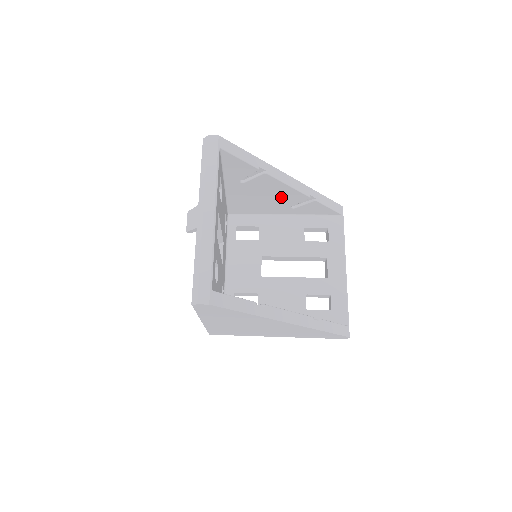
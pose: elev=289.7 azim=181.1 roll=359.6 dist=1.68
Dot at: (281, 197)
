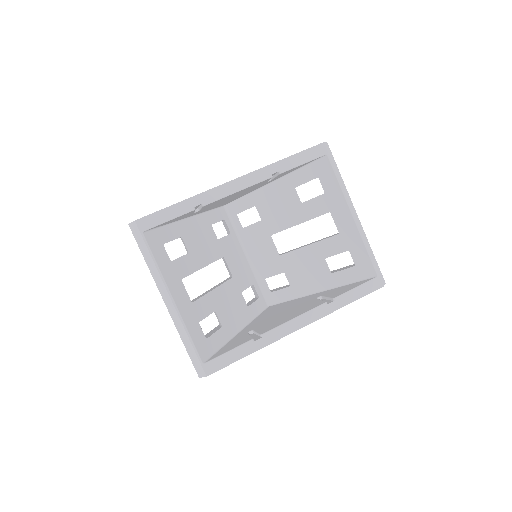
Dot at: (246, 190)
